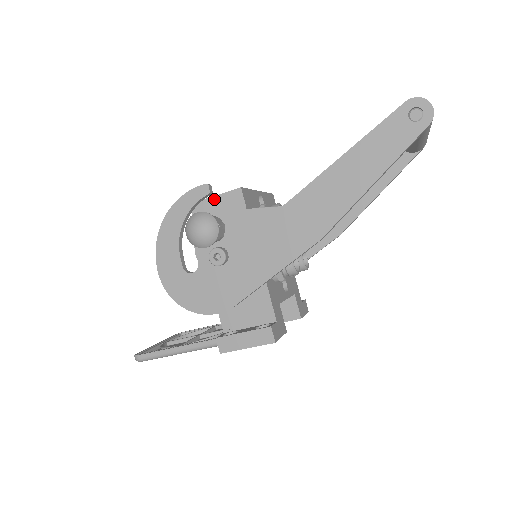
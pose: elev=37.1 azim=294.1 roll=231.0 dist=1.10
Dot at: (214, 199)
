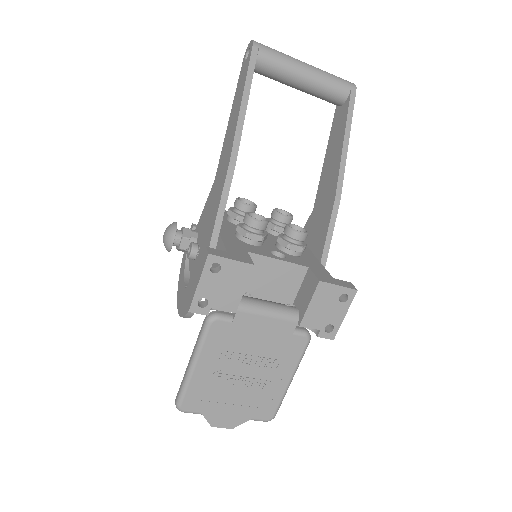
Dot at: occluded
